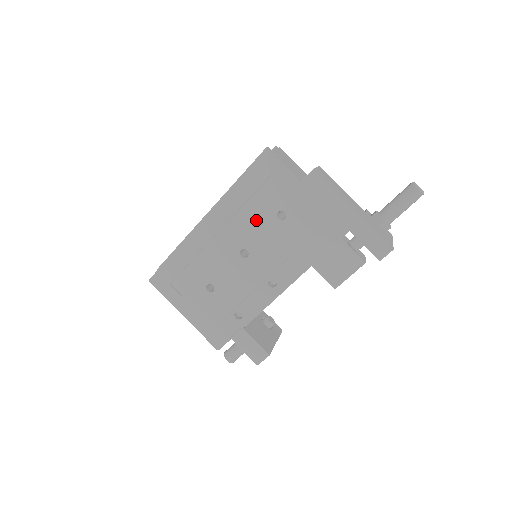
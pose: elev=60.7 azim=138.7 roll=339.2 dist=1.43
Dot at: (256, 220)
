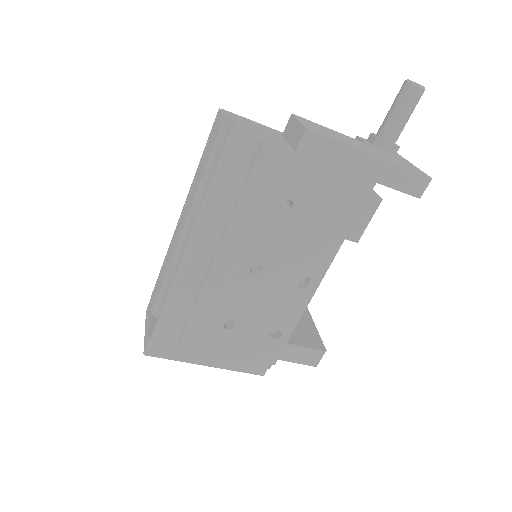
Dot at: (255, 226)
